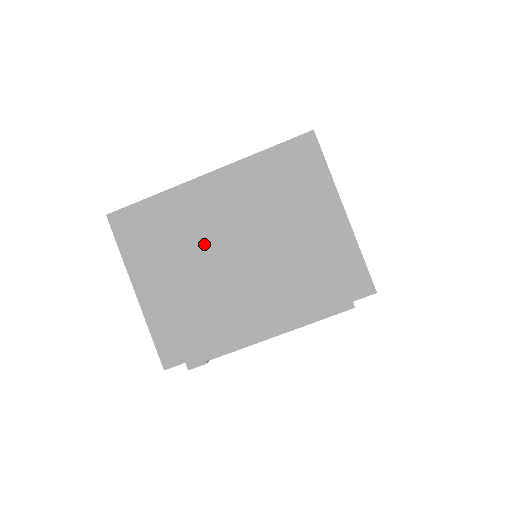
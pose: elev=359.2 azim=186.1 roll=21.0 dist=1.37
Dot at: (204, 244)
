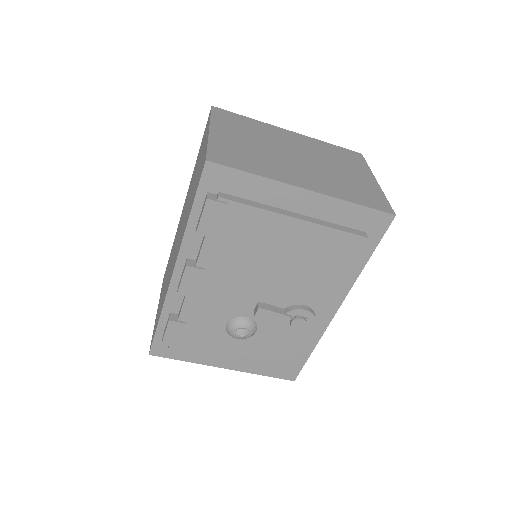
Dot at: (275, 143)
